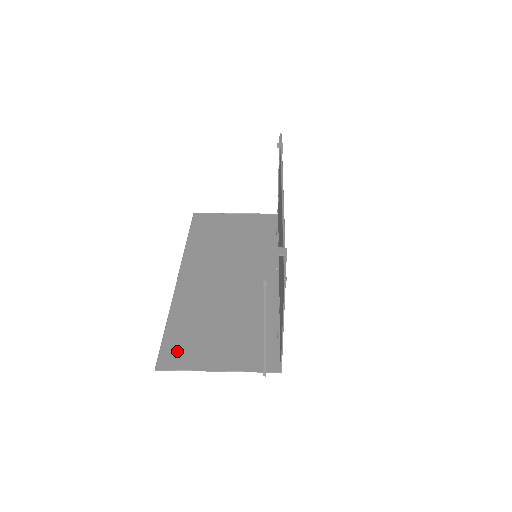
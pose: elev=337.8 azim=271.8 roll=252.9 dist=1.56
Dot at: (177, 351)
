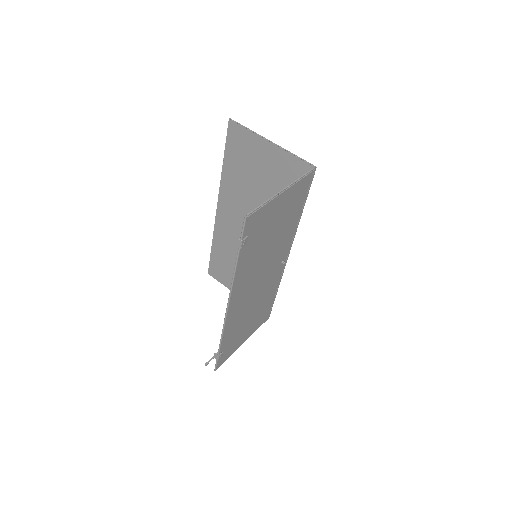
Dot at: (218, 270)
